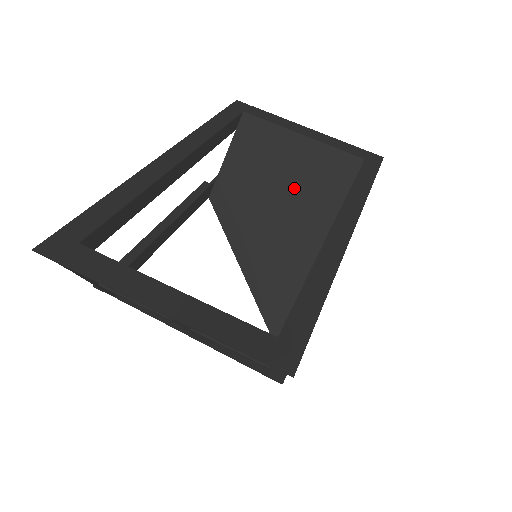
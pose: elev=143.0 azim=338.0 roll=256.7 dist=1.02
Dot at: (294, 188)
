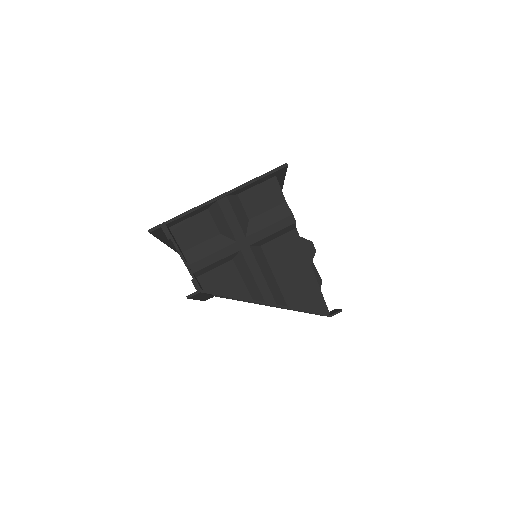
Dot at: occluded
